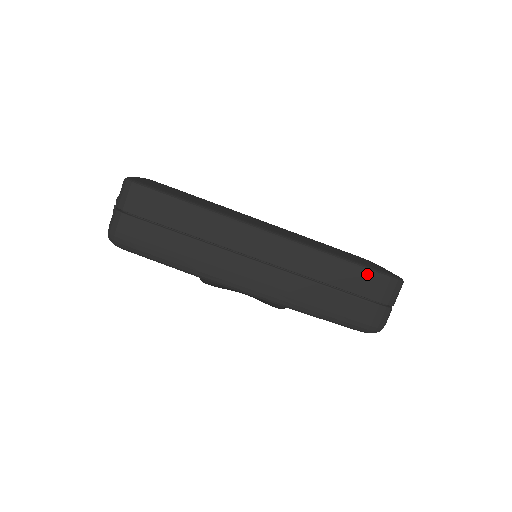
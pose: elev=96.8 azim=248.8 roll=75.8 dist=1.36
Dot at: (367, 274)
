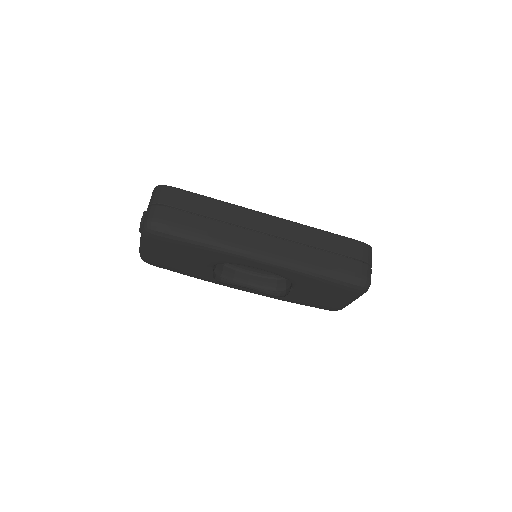
Dot at: (346, 240)
